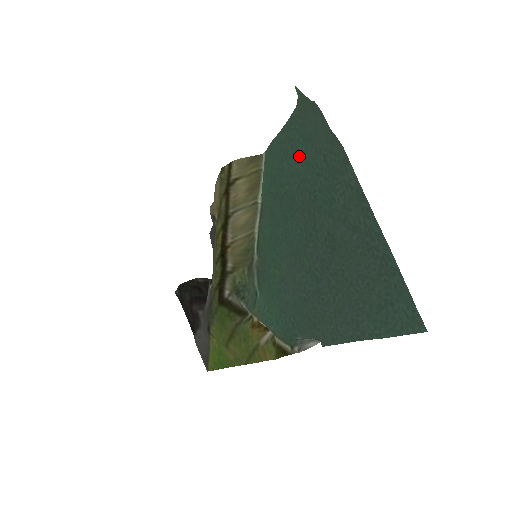
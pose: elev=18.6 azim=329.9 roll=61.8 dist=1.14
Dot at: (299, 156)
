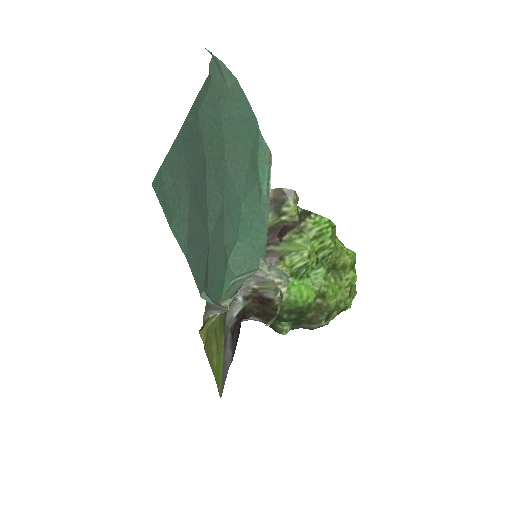
Dot at: (240, 121)
